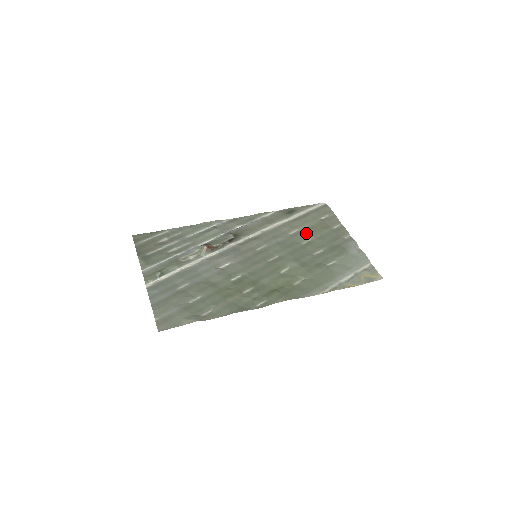
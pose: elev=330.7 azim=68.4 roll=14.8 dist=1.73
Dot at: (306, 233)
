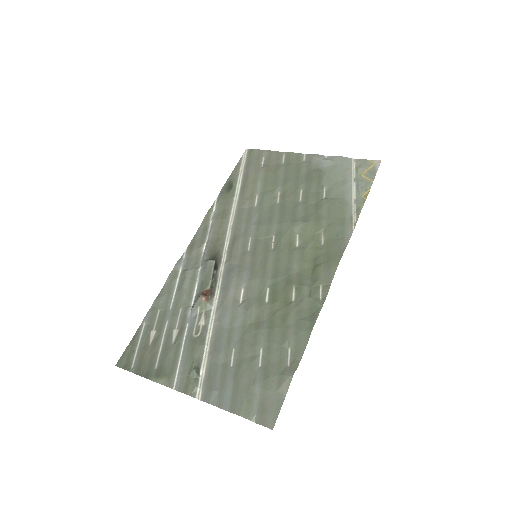
Dot at: (268, 190)
